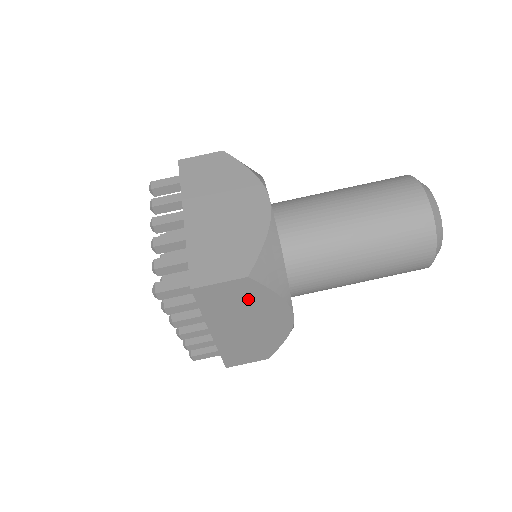
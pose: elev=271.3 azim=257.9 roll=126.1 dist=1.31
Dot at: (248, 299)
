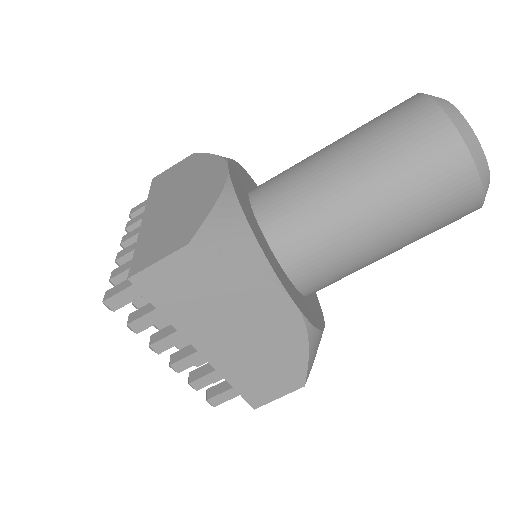
Dot at: (212, 283)
